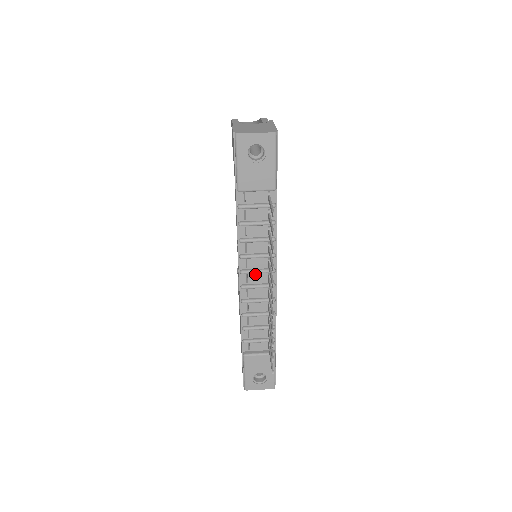
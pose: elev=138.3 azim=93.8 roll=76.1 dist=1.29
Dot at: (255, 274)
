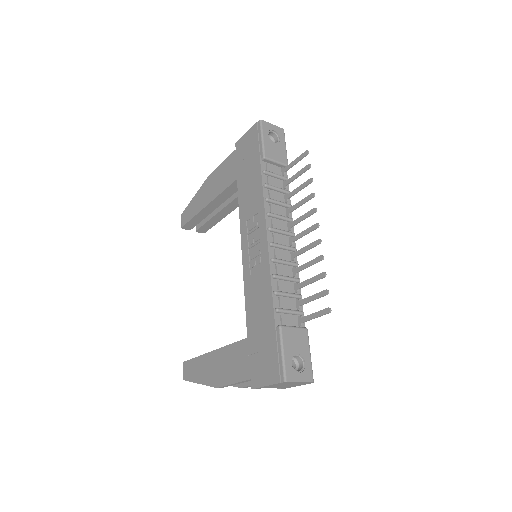
Dot at: (279, 235)
